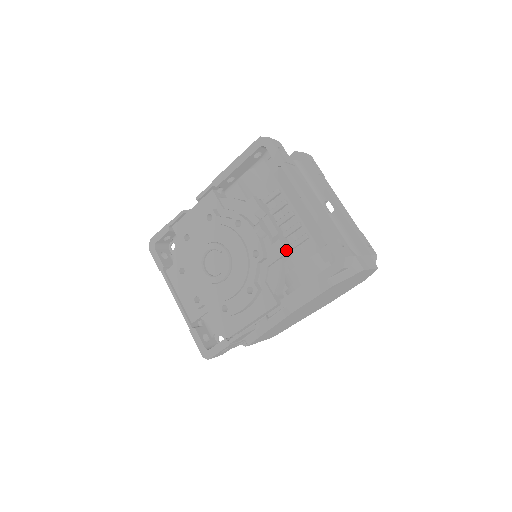
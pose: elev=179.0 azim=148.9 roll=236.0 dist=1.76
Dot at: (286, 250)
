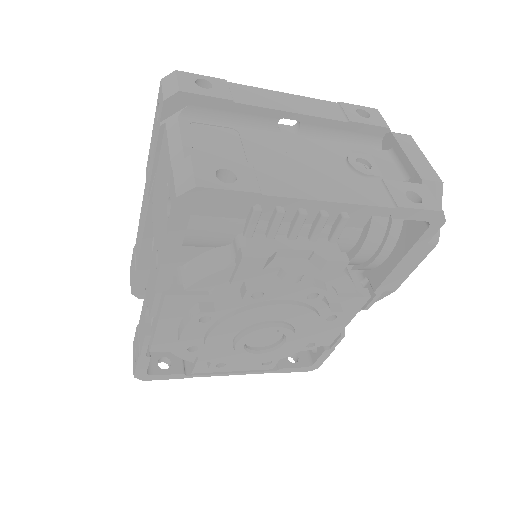
Dot at: (345, 259)
